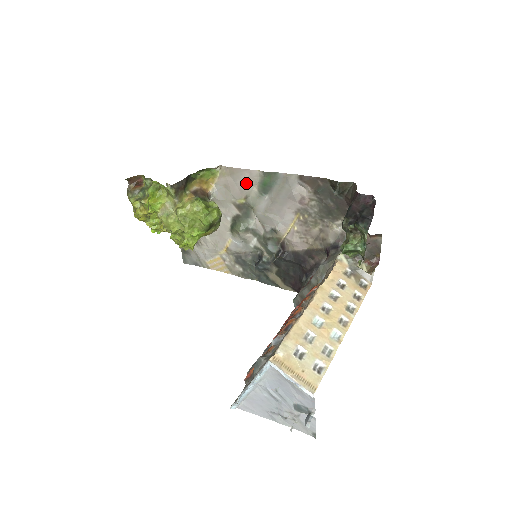
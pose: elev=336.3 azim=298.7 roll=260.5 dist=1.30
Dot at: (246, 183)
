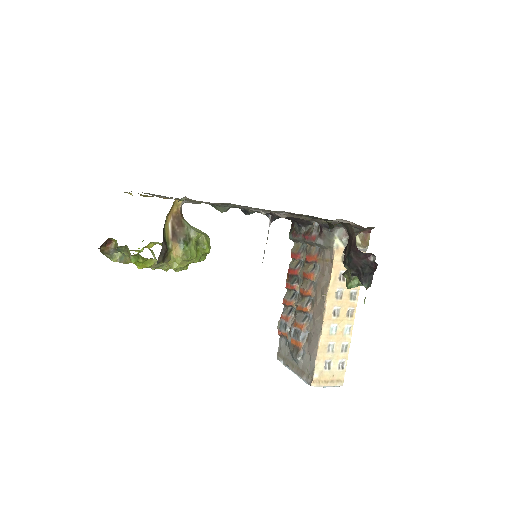
Dot at: (222, 204)
